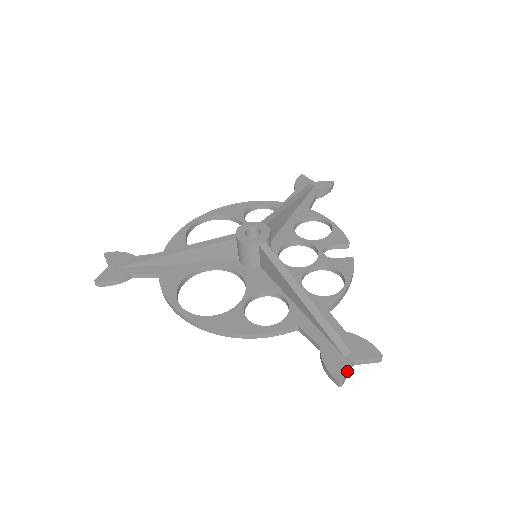
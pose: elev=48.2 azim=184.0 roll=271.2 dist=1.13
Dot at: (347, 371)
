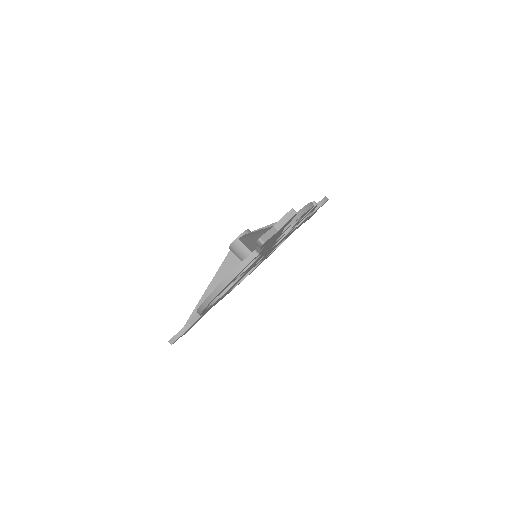
Dot at: (266, 232)
